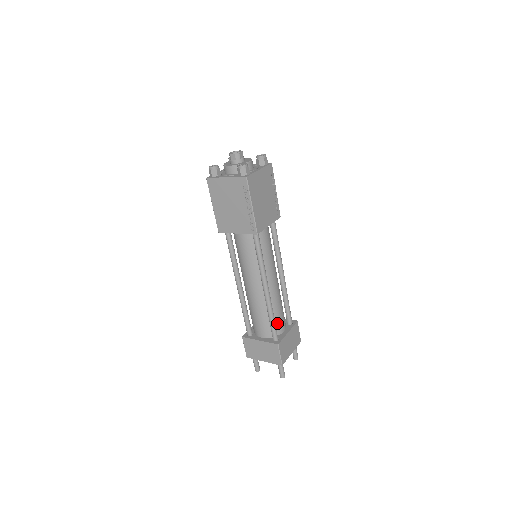
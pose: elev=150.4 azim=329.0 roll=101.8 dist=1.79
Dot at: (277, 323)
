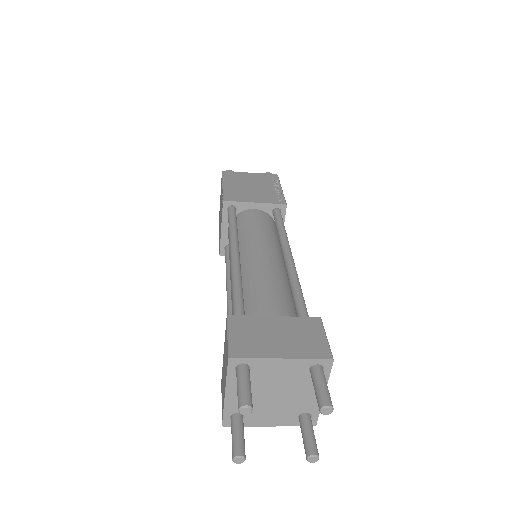
Dot at: (255, 307)
